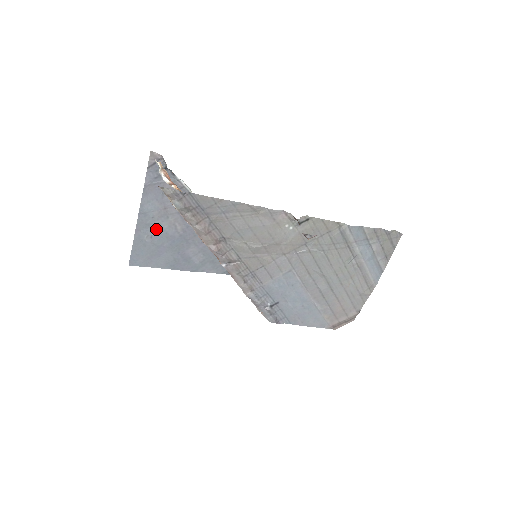
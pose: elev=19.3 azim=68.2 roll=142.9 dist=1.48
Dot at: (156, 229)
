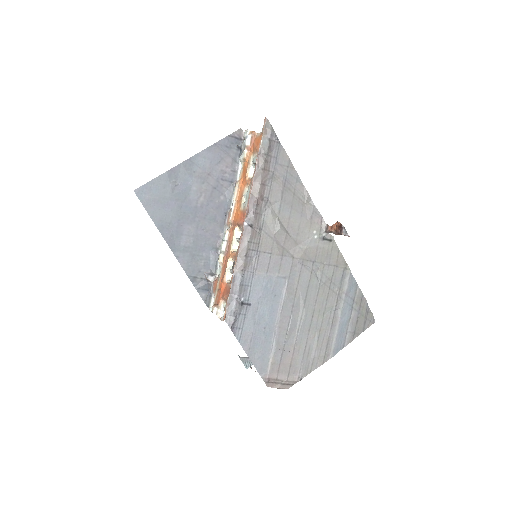
Dot at: (186, 183)
